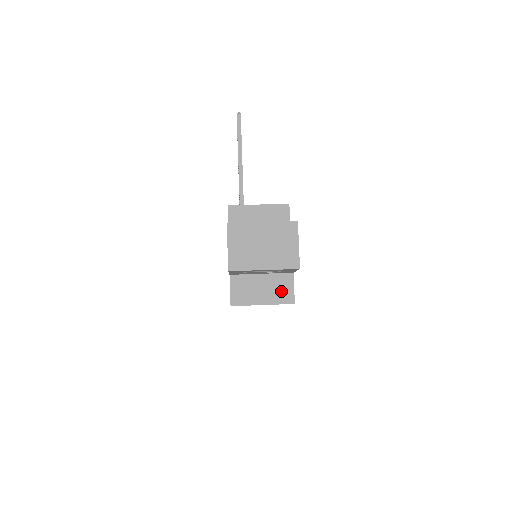
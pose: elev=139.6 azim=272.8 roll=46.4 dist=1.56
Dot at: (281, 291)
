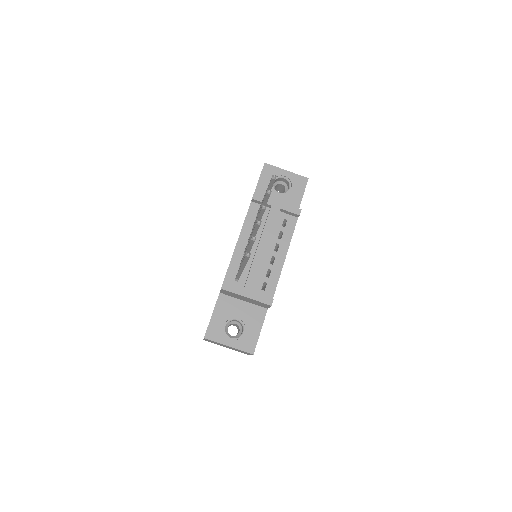
Dot at: occluded
